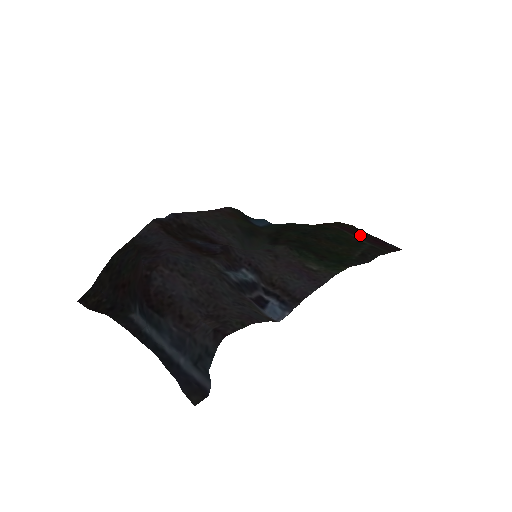
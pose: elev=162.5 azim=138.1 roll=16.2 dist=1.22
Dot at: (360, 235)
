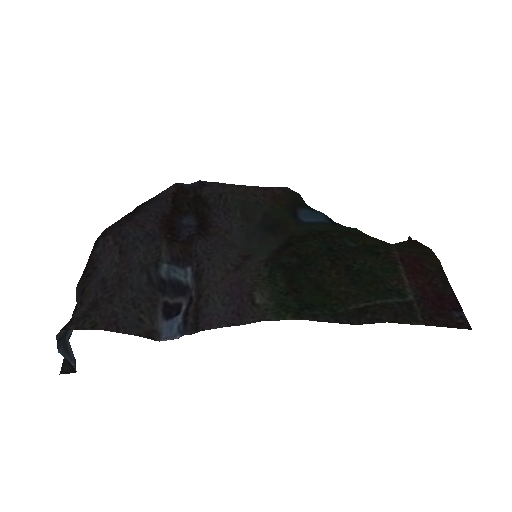
Dot at: (423, 280)
